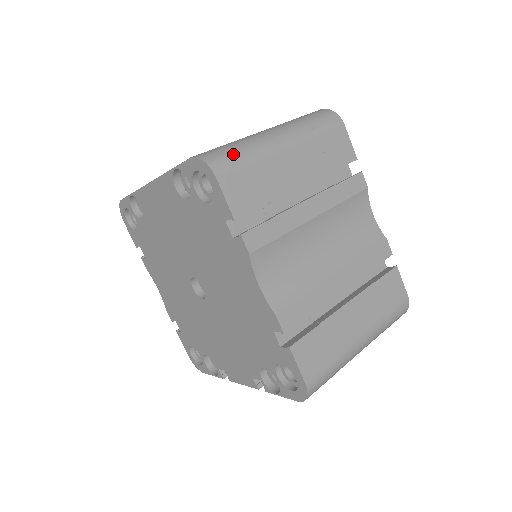
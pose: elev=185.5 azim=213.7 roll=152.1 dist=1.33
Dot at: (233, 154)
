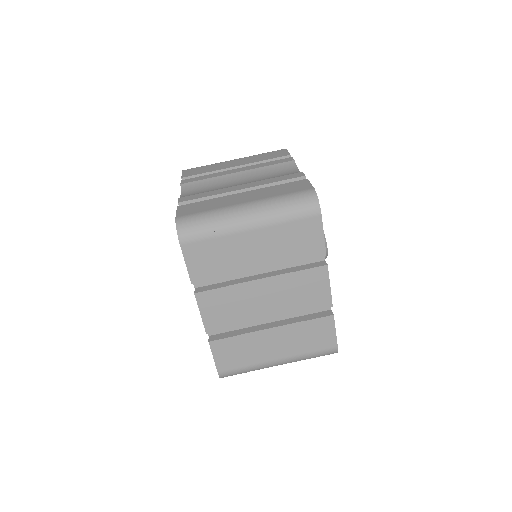
Dot at: occluded
